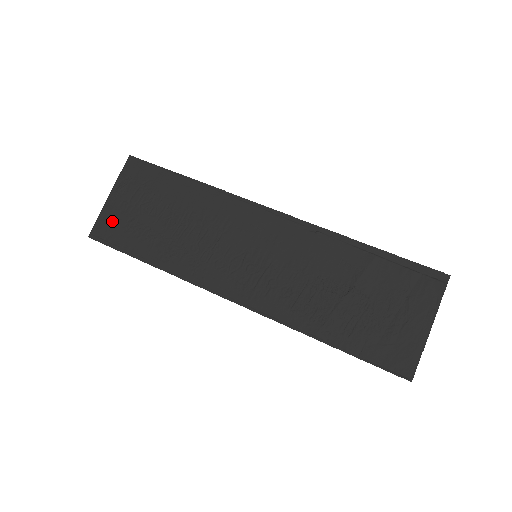
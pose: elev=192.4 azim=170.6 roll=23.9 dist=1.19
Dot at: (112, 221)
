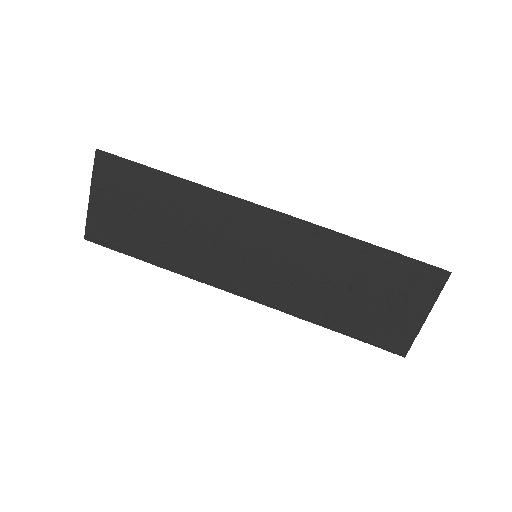
Dot at: (102, 224)
